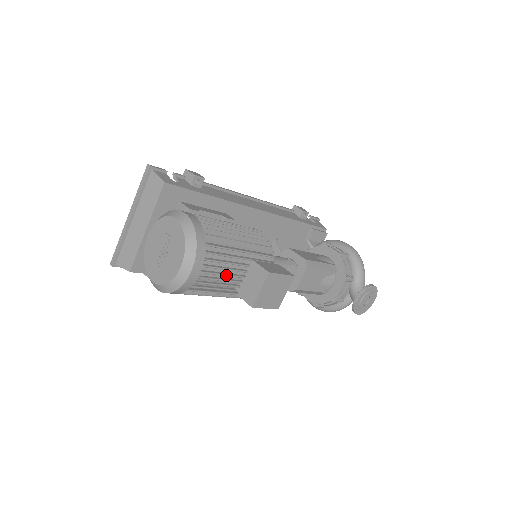
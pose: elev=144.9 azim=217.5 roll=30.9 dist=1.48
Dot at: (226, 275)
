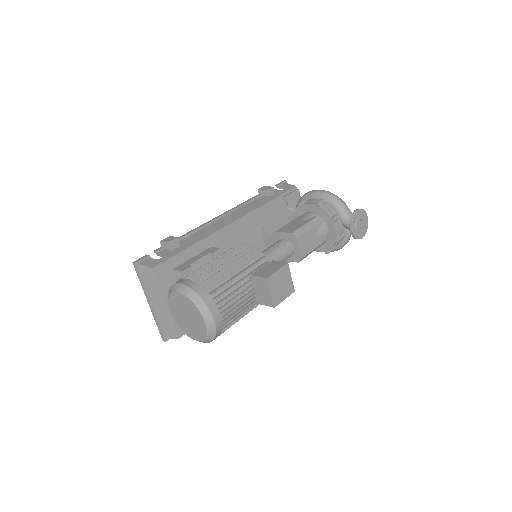
Dot at: (240, 301)
